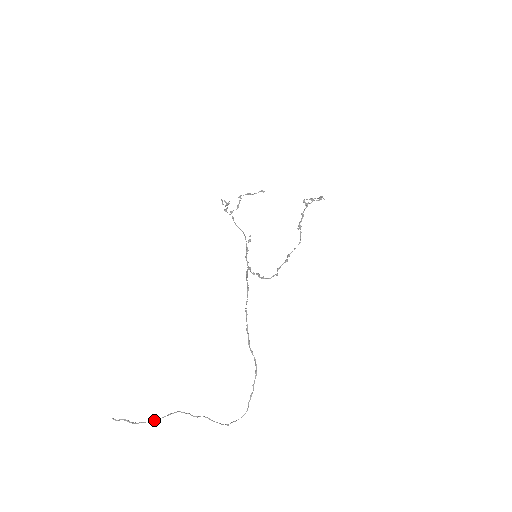
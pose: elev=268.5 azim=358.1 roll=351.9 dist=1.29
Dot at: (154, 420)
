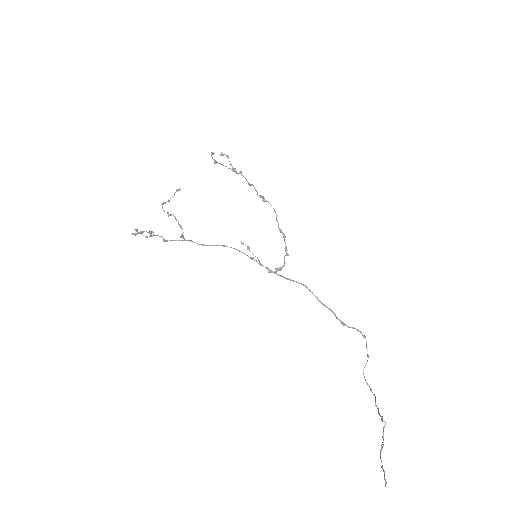
Dot at: (382, 448)
